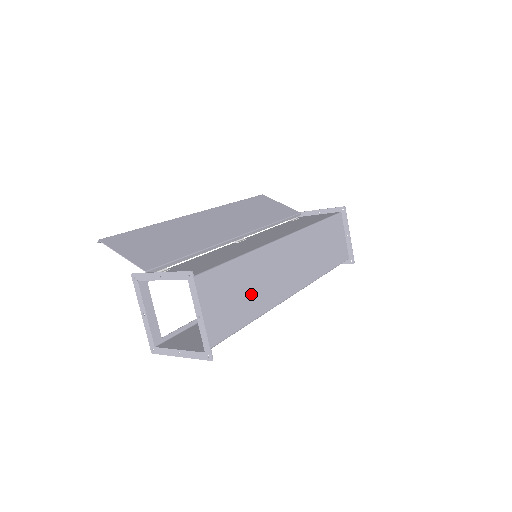
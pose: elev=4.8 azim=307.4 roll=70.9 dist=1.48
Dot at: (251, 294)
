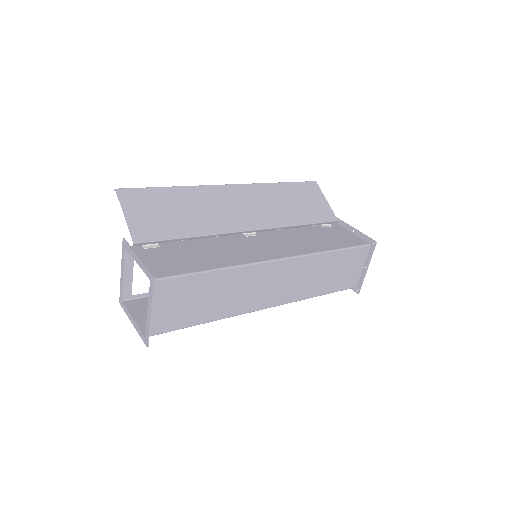
Dot at: (217, 301)
